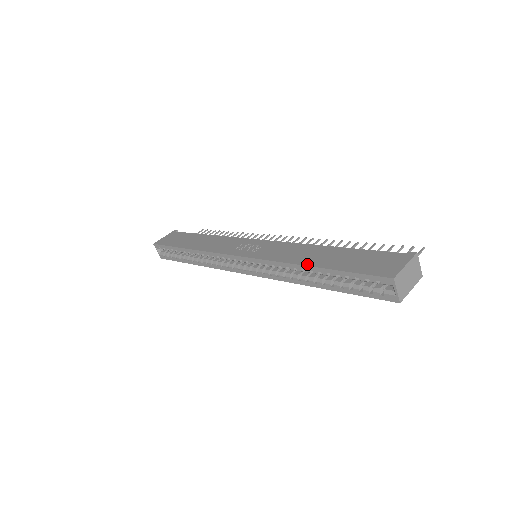
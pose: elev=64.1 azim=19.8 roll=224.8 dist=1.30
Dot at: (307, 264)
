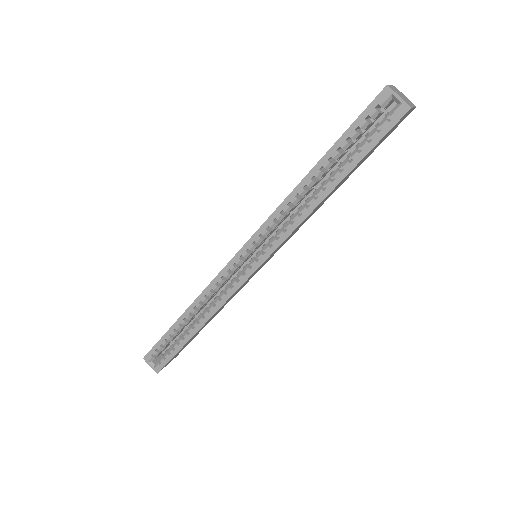
Dot at: (305, 176)
